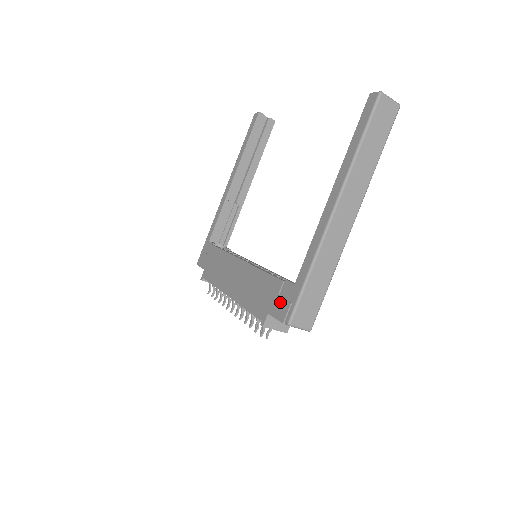
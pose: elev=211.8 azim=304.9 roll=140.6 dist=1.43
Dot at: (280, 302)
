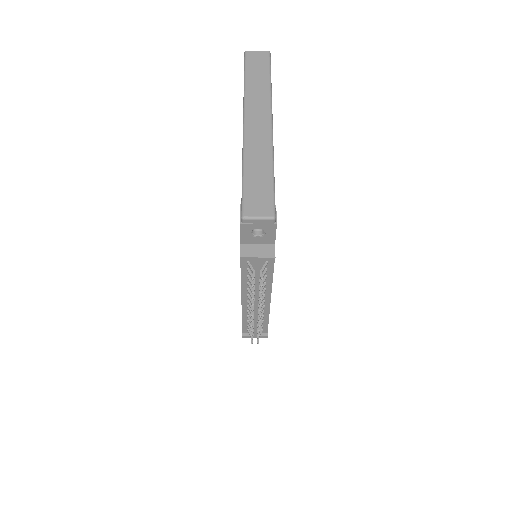
Dot at: occluded
